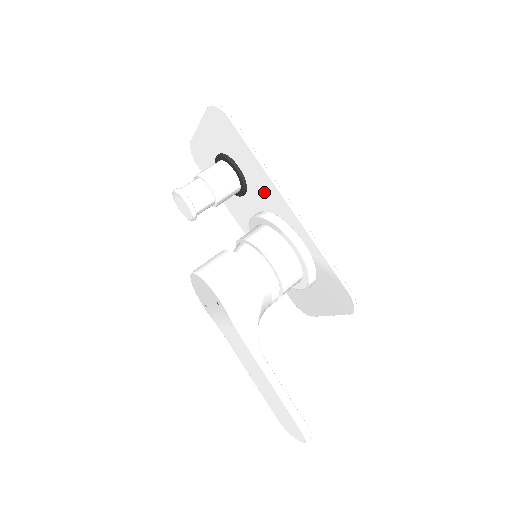
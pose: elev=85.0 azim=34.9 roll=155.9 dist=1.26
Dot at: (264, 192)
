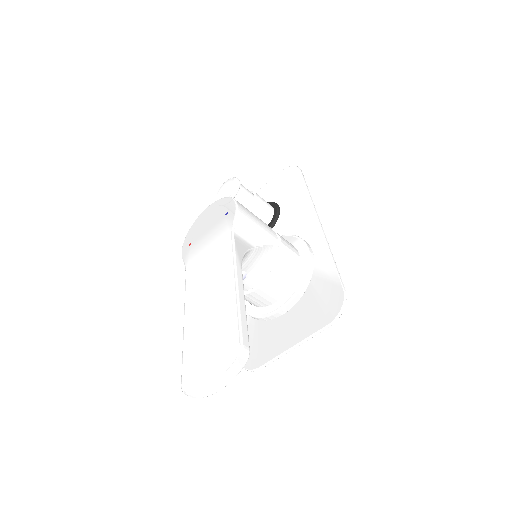
Dot at: (295, 219)
